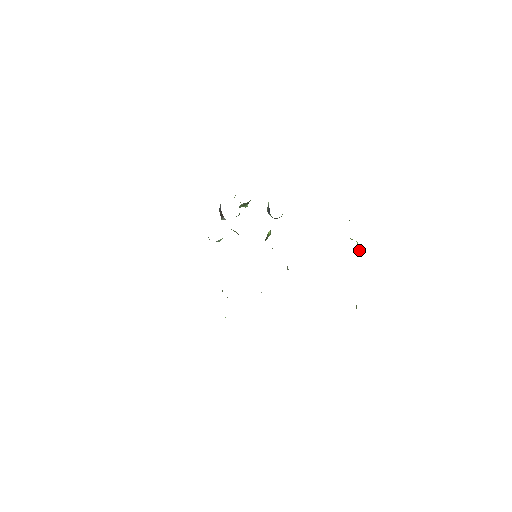
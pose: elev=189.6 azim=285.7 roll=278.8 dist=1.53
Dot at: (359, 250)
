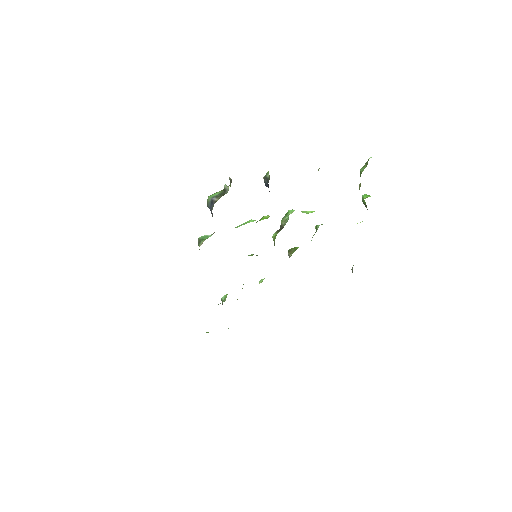
Dot at: (364, 204)
